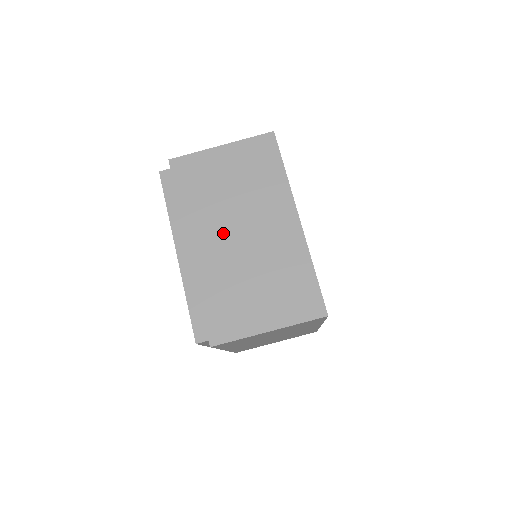
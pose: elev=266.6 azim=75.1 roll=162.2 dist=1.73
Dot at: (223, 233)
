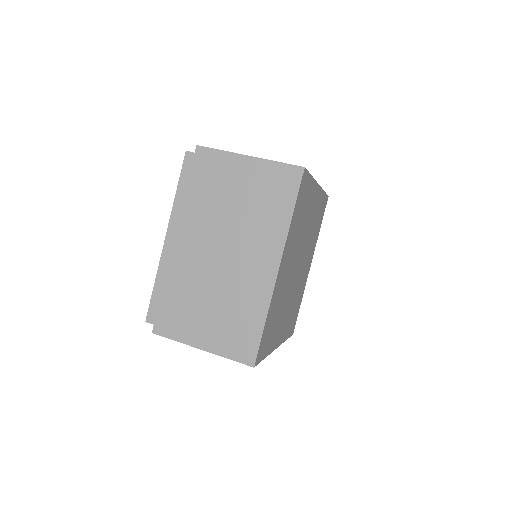
Dot at: occluded
